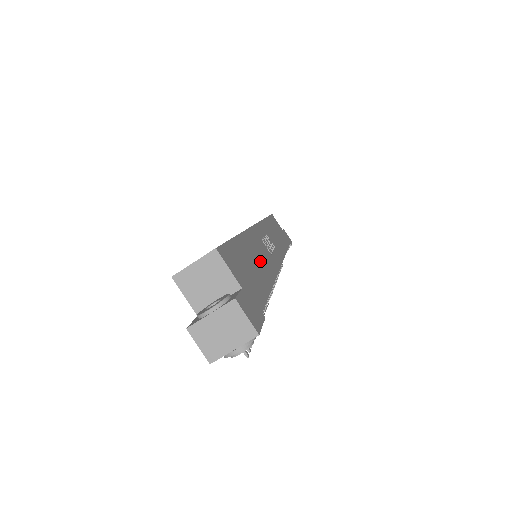
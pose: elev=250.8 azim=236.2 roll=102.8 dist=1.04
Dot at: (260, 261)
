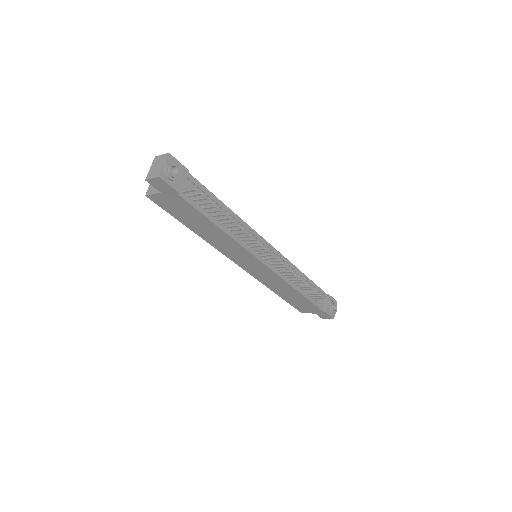
Dot at: occluded
